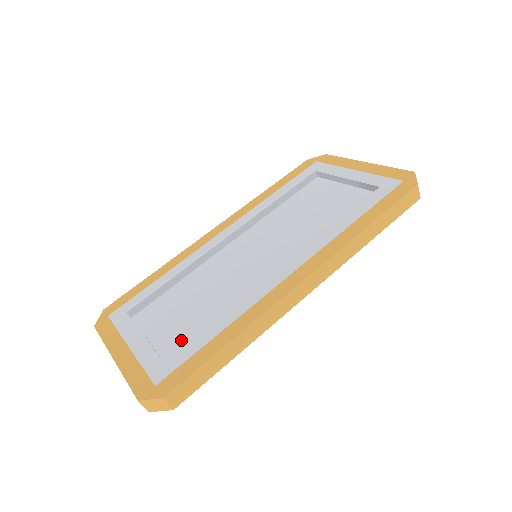
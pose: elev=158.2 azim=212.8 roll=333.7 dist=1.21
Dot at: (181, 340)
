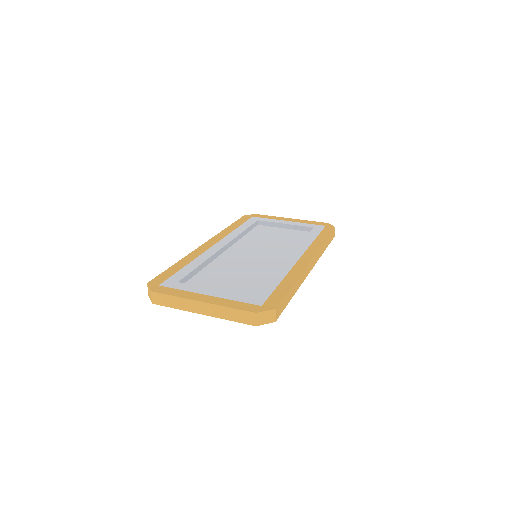
Dot at: (246, 292)
